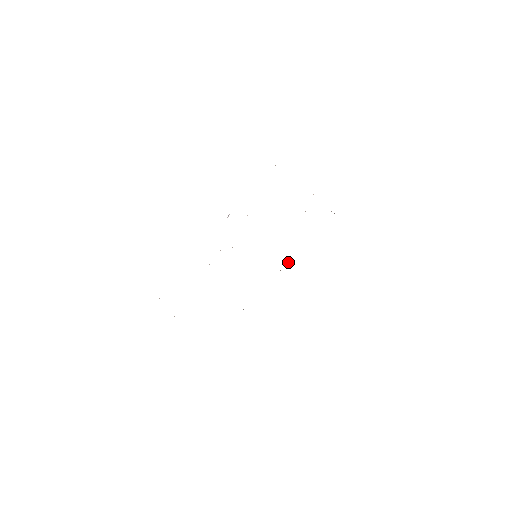
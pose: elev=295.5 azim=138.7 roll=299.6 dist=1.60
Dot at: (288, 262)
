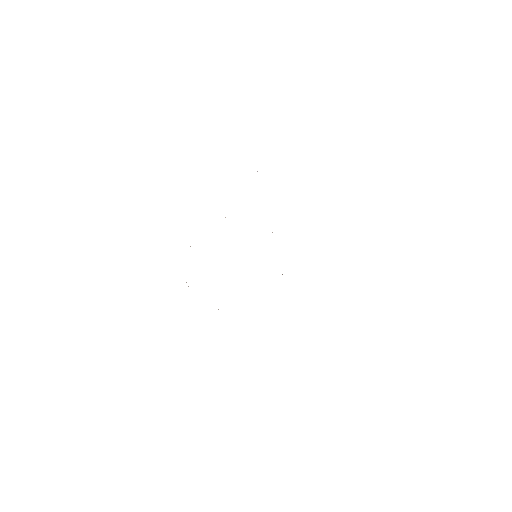
Dot at: occluded
